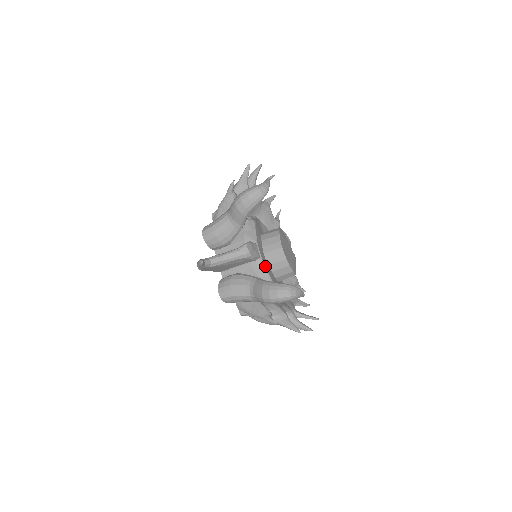
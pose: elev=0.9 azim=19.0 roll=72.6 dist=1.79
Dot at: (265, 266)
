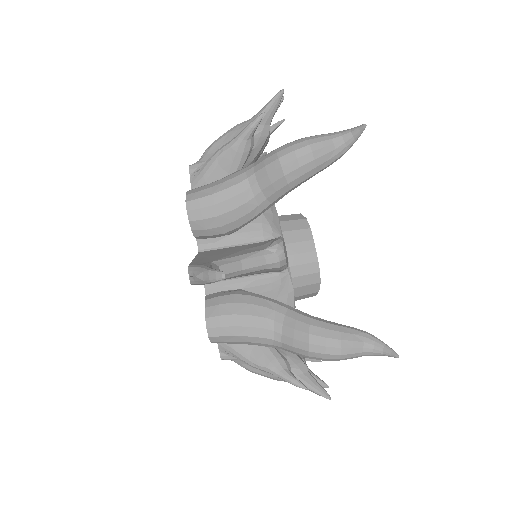
Dot at: occluded
